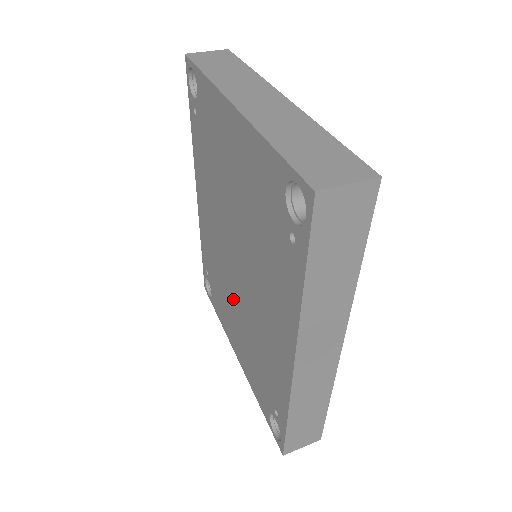
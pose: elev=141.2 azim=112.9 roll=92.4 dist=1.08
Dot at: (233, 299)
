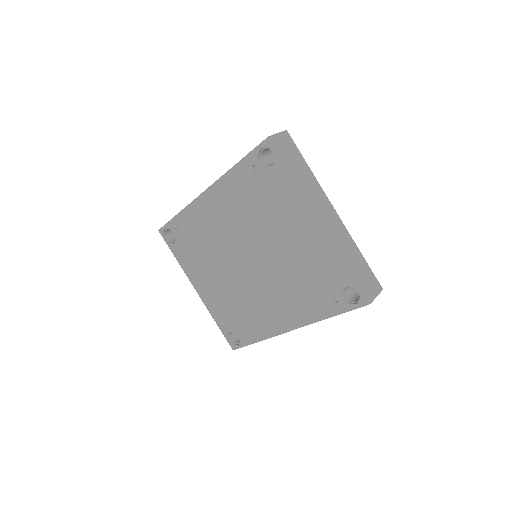
Dot at: (222, 270)
